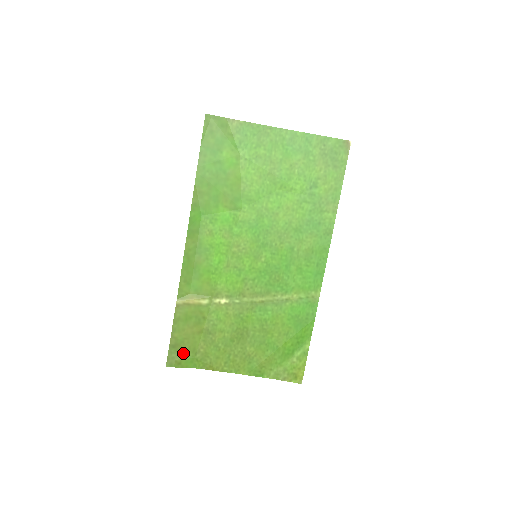
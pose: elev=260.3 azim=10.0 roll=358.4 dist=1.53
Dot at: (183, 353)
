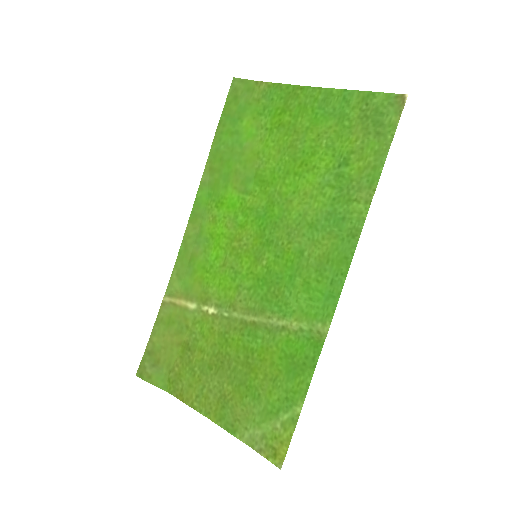
Dot at: (157, 365)
